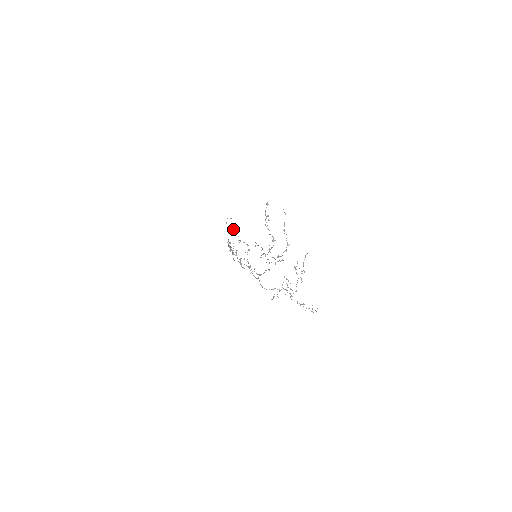
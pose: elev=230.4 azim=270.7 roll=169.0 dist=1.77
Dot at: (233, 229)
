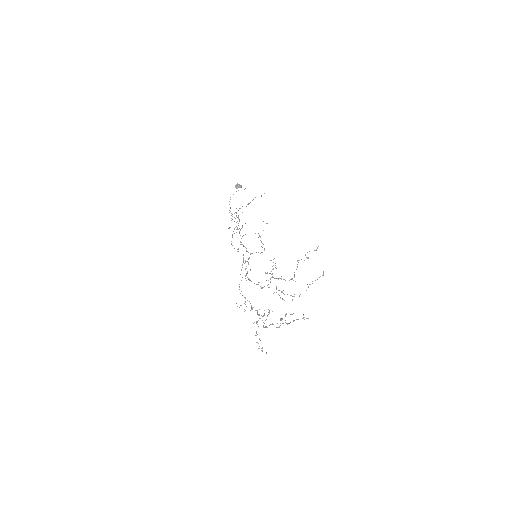
Dot at: occluded
